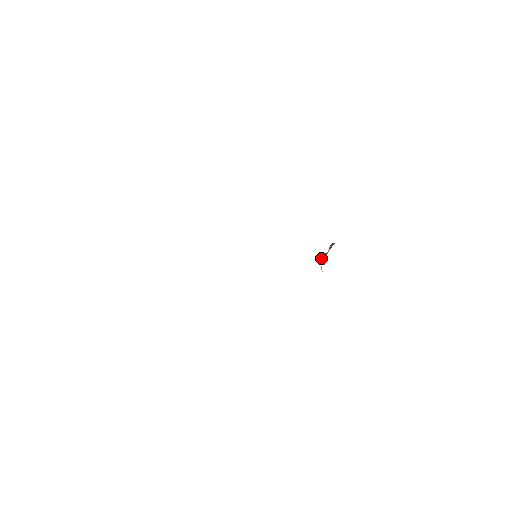
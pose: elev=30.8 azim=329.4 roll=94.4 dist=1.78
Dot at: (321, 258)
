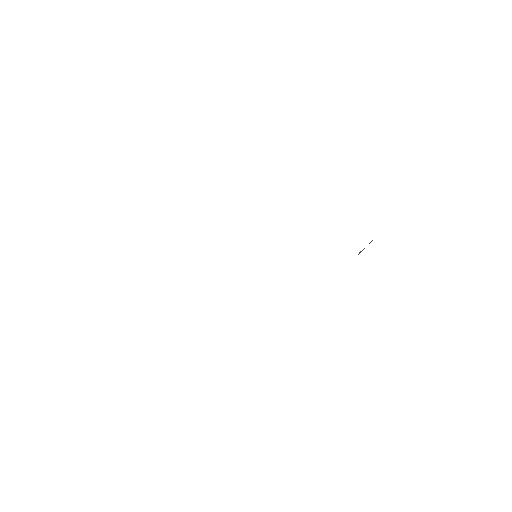
Dot at: occluded
